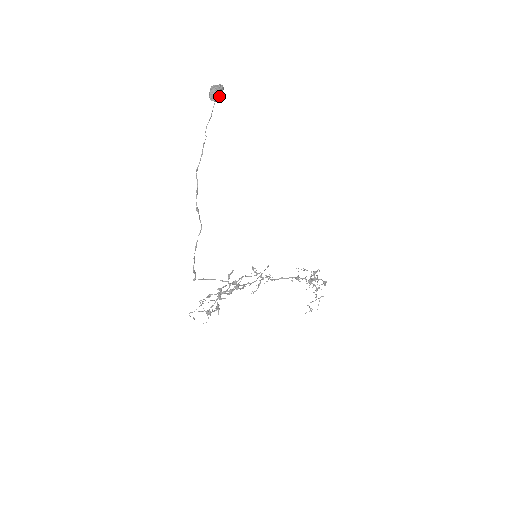
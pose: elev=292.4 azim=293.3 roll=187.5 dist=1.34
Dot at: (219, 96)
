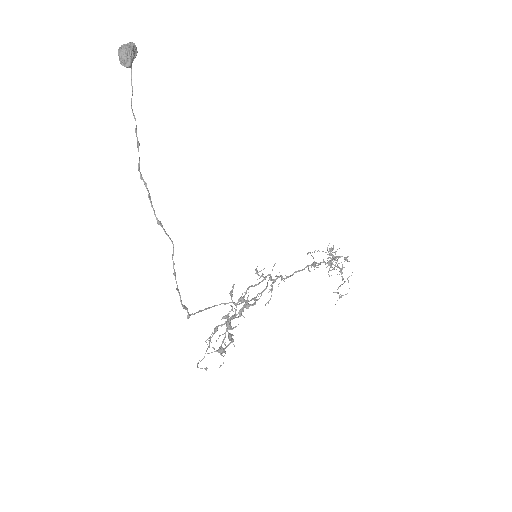
Dot at: occluded
